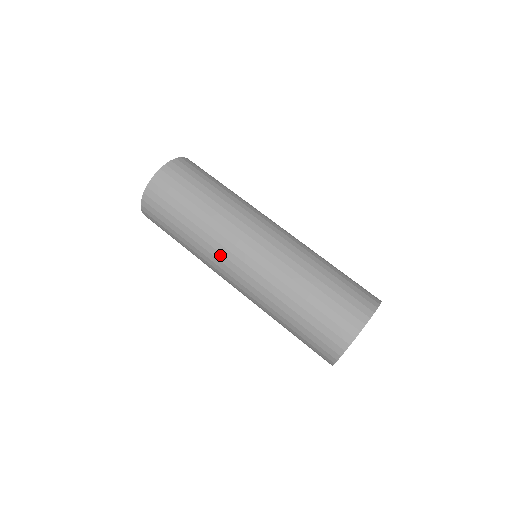
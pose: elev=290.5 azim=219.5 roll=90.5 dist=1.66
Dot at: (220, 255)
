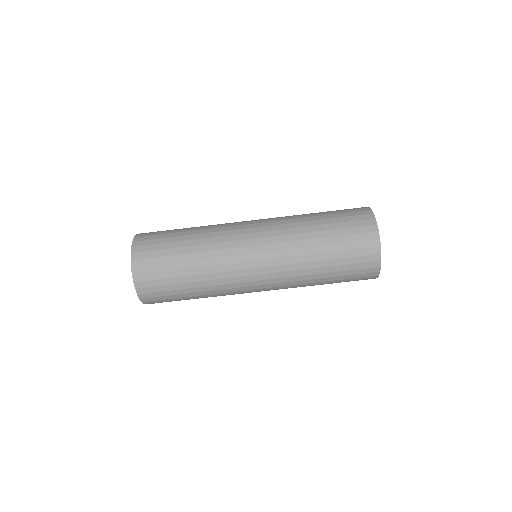
Dot at: (232, 243)
